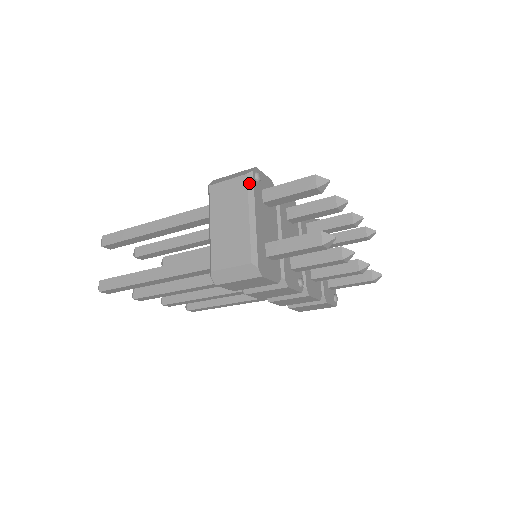
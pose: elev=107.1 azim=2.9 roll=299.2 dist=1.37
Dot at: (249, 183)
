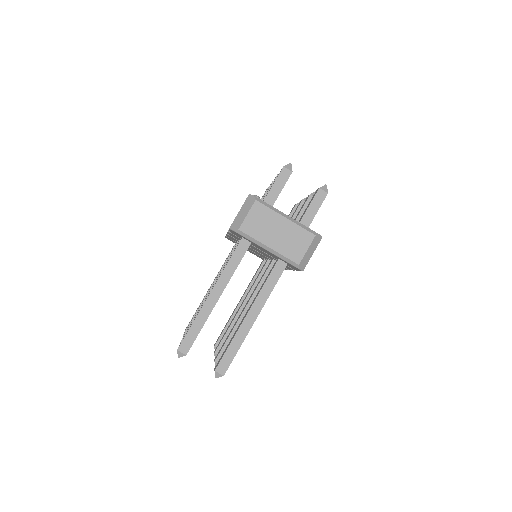
Dot at: (263, 203)
